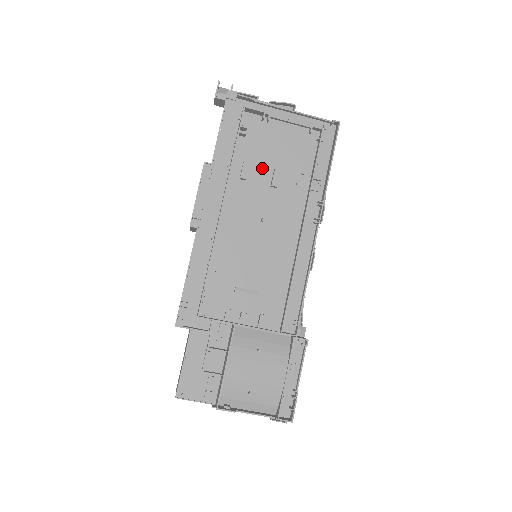
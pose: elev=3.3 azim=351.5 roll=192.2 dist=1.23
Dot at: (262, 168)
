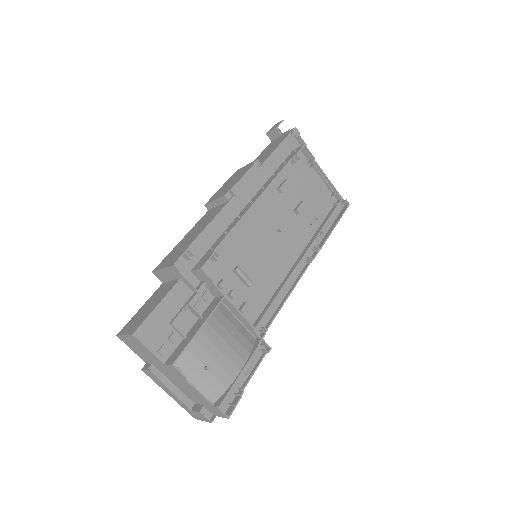
Dot at: (294, 194)
